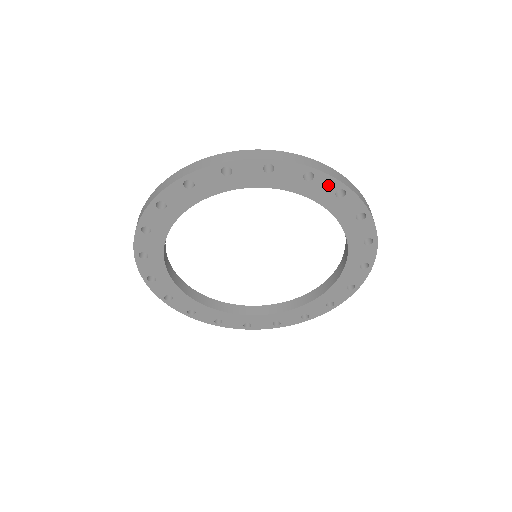
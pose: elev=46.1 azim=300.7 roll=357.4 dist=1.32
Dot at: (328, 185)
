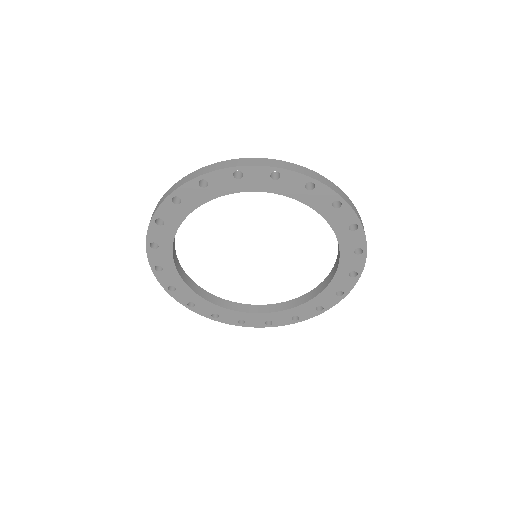
Dot at: (357, 264)
